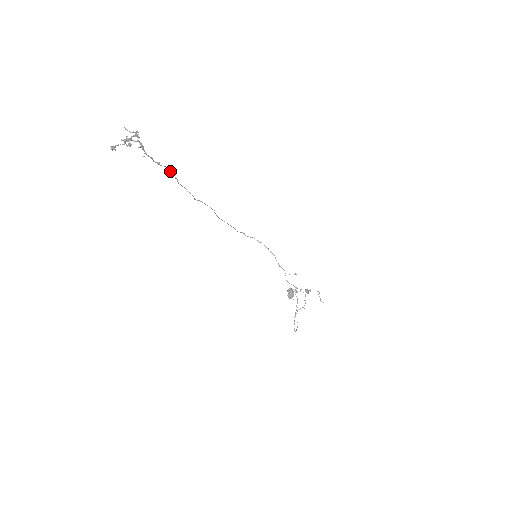
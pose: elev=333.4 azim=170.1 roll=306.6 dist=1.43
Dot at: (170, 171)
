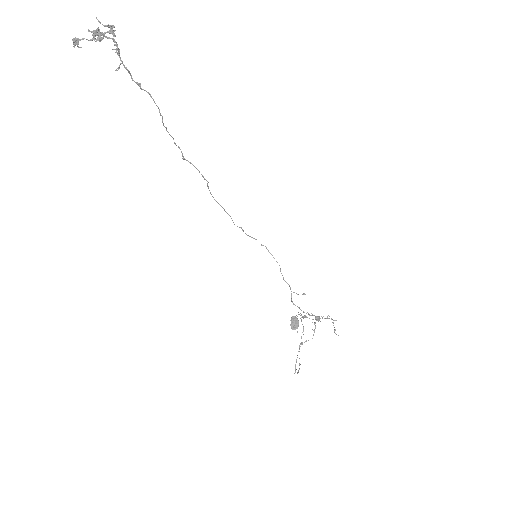
Dot at: (154, 101)
